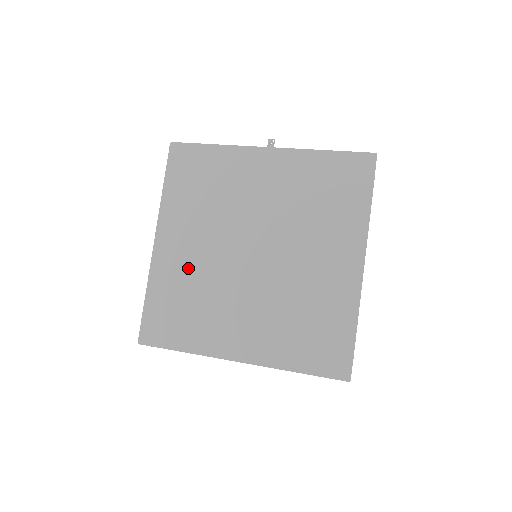
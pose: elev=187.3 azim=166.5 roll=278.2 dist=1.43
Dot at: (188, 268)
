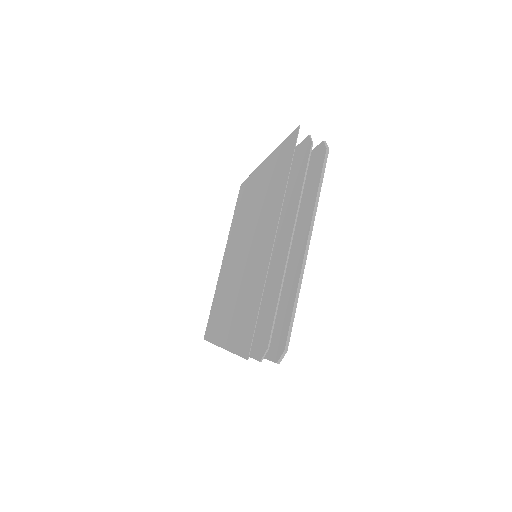
Dot at: (225, 275)
